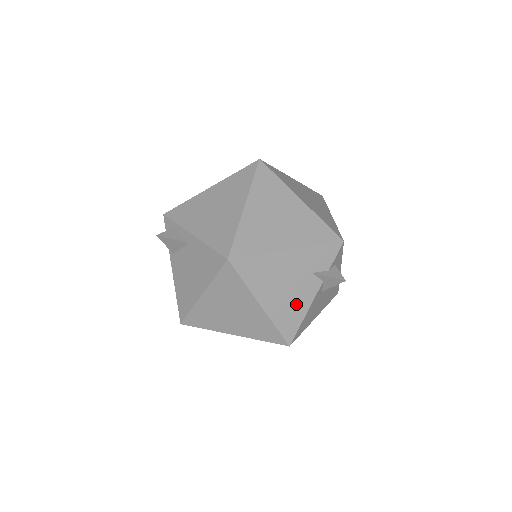
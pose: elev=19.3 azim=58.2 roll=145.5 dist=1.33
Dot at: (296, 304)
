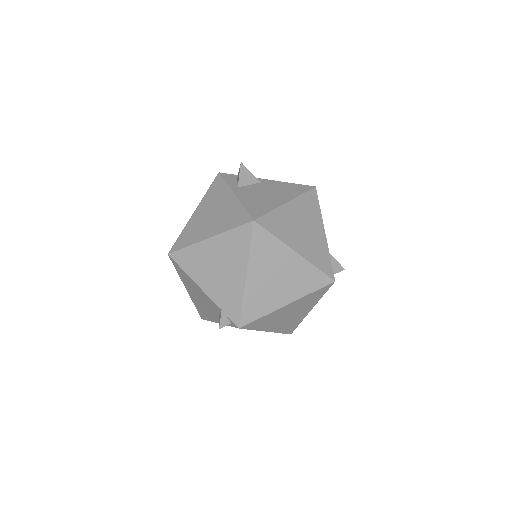
Dot at: occluded
